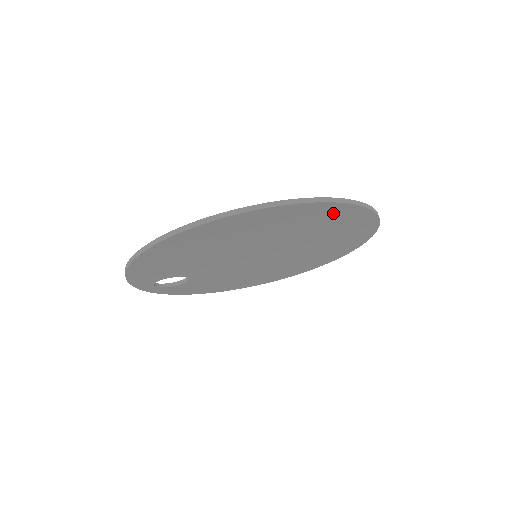
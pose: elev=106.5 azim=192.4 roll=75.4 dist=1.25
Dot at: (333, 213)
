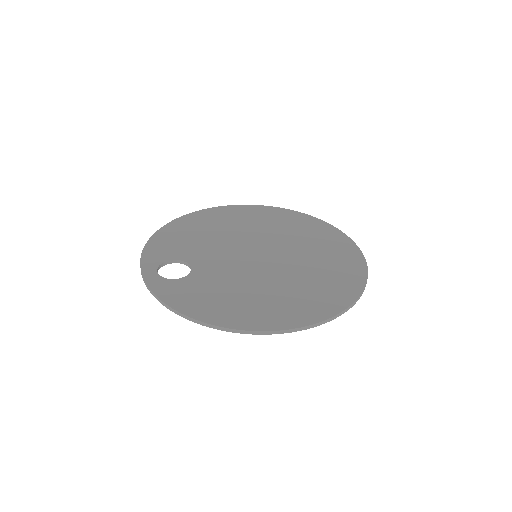
Dot at: occluded
